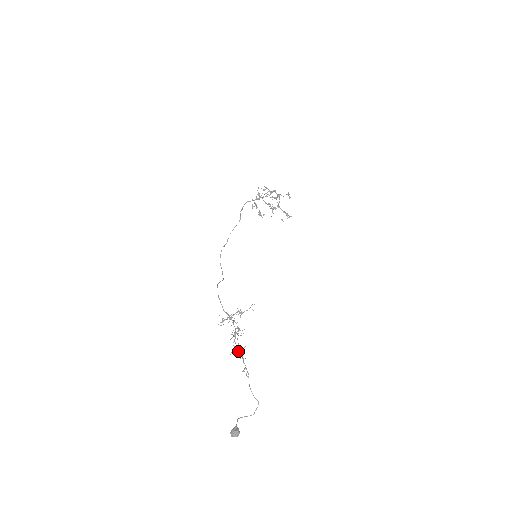
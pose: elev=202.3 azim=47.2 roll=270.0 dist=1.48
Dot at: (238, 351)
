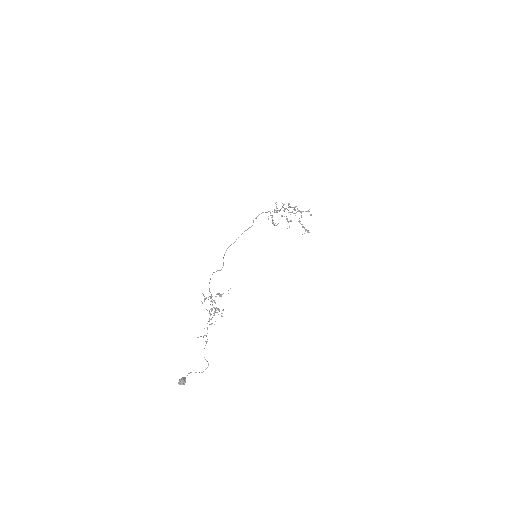
Dot at: occluded
